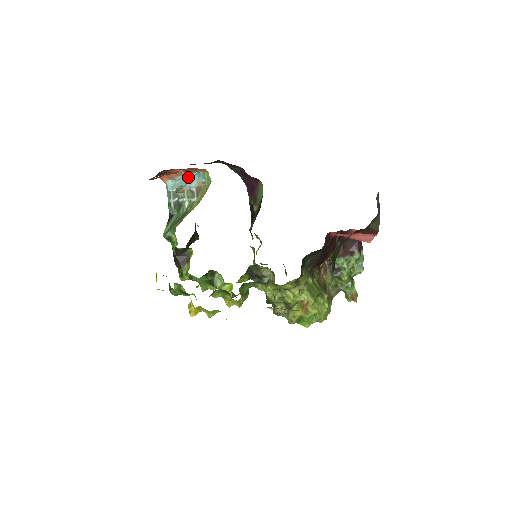
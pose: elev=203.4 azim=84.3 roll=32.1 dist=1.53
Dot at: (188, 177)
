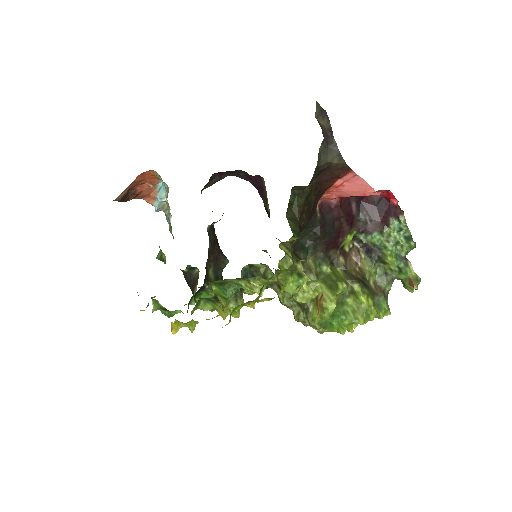
Dot at: (157, 189)
